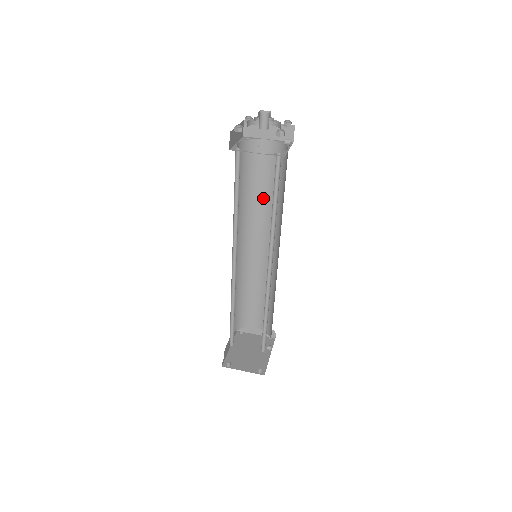
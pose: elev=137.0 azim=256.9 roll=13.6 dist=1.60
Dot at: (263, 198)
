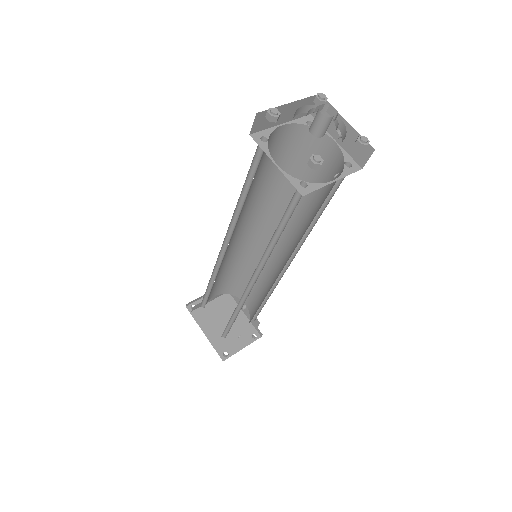
Dot at: (255, 190)
